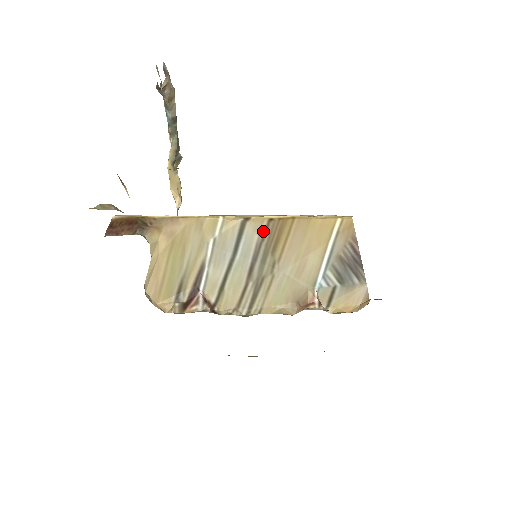
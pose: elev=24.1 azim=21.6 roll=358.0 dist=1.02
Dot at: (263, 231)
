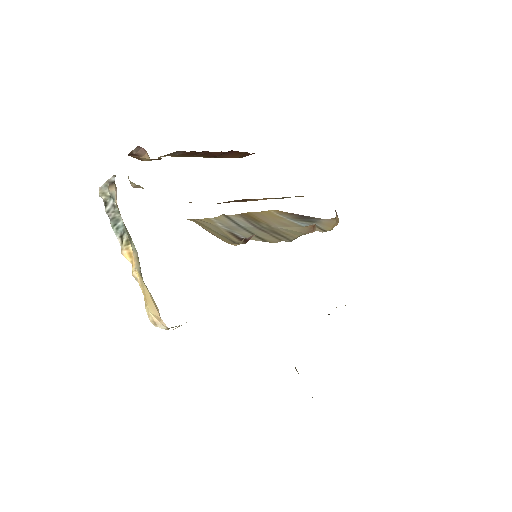
Dot at: (241, 217)
